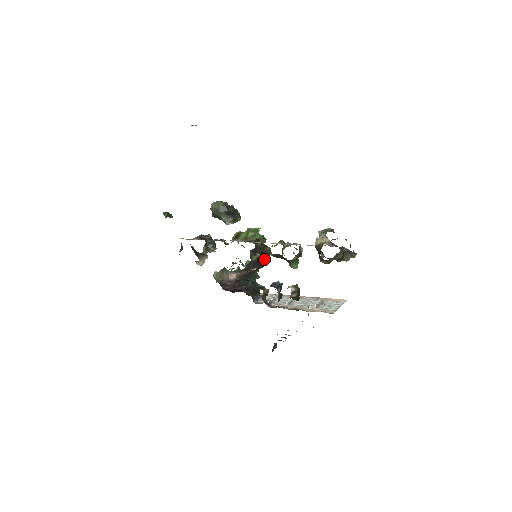
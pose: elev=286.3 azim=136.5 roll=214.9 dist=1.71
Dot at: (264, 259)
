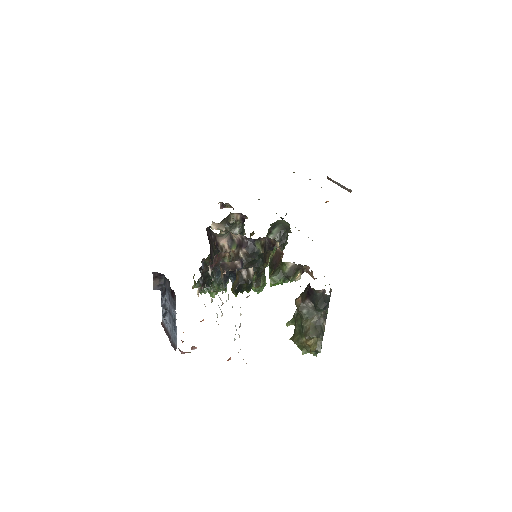
Dot at: occluded
